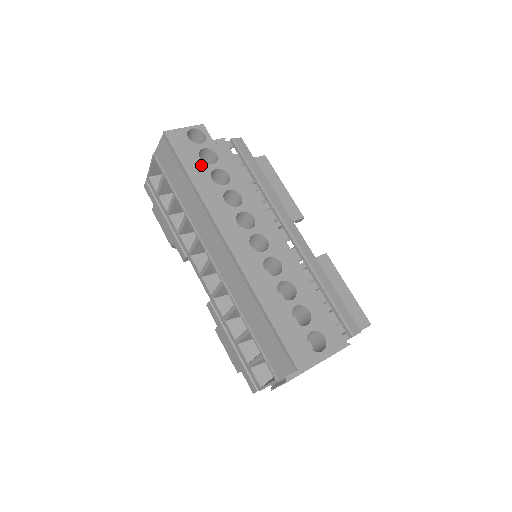
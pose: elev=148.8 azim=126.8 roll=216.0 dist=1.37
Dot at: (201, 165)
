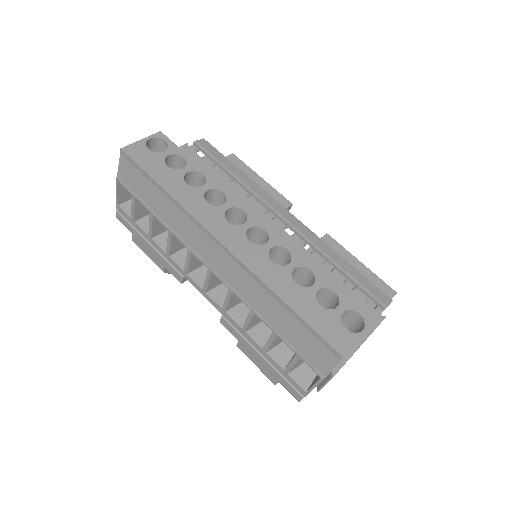
Dot at: (171, 172)
